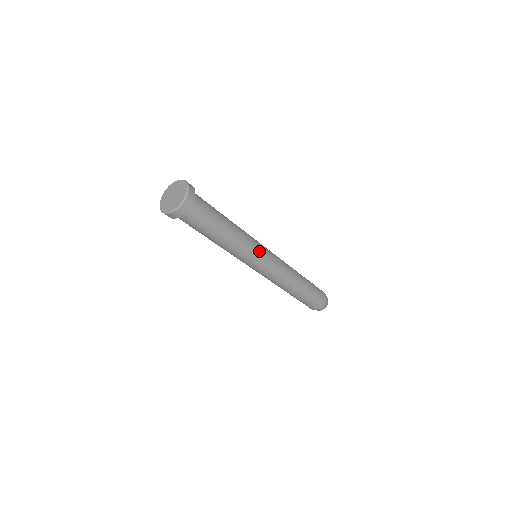
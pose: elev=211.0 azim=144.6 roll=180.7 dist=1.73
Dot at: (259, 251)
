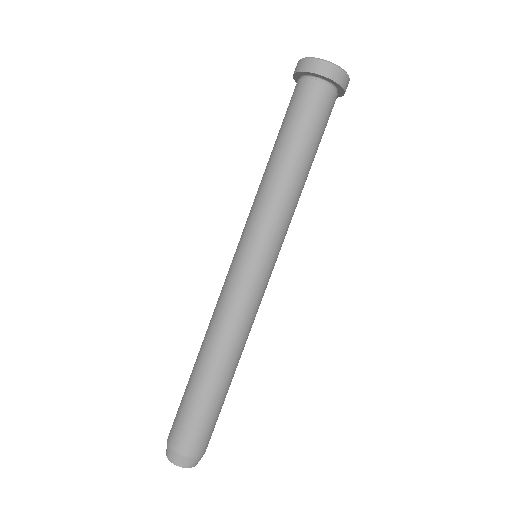
Dot at: occluded
